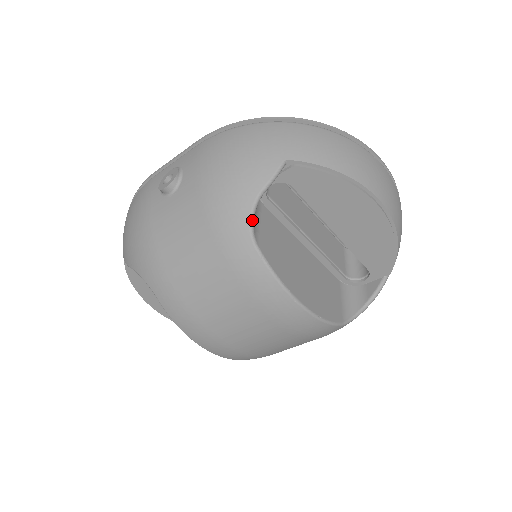
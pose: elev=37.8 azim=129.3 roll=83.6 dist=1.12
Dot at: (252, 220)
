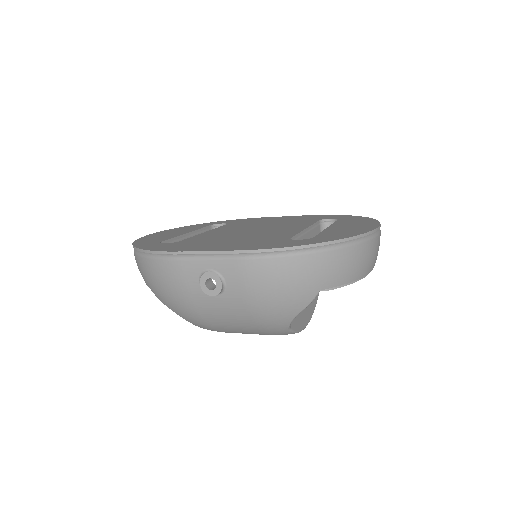
Dot at: occluded
